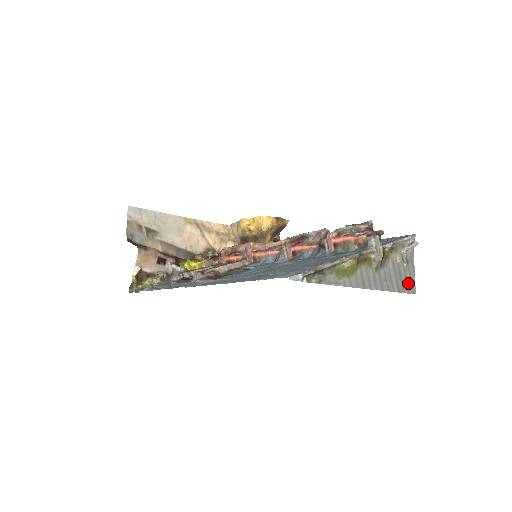
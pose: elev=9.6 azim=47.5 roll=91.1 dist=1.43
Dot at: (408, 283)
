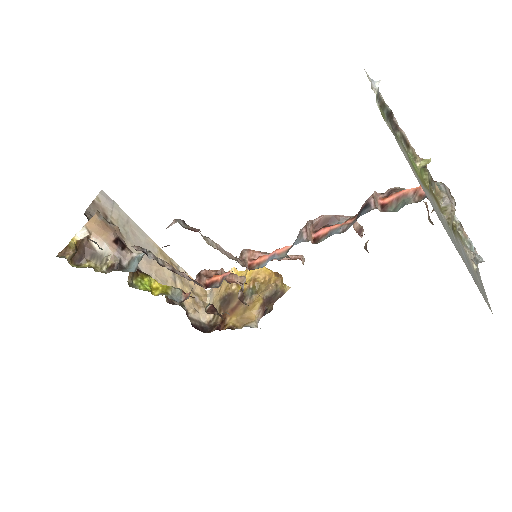
Dot at: (482, 290)
